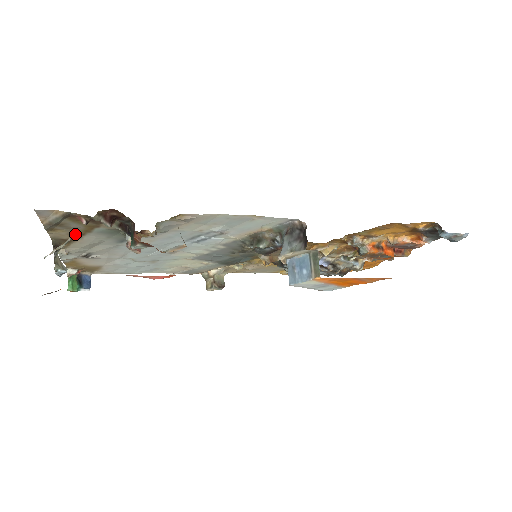
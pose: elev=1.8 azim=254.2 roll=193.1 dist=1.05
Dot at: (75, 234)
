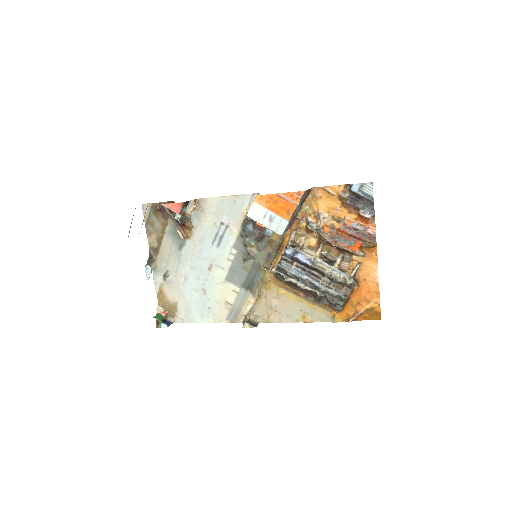
Dot at: (159, 239)
